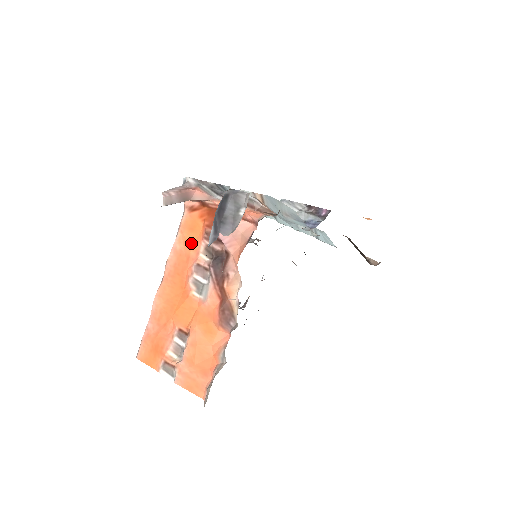
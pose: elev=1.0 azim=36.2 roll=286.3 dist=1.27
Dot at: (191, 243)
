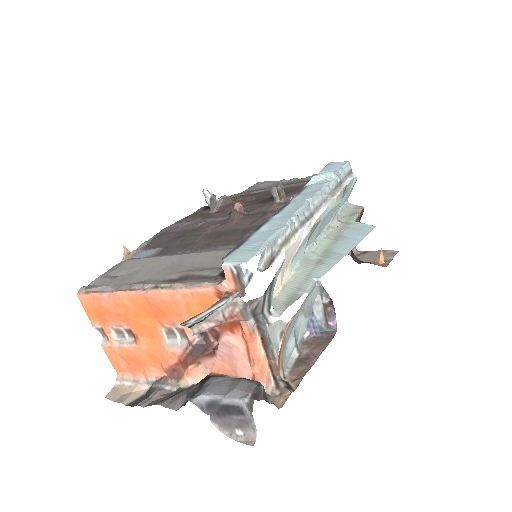
Dot at: (192, 312)
